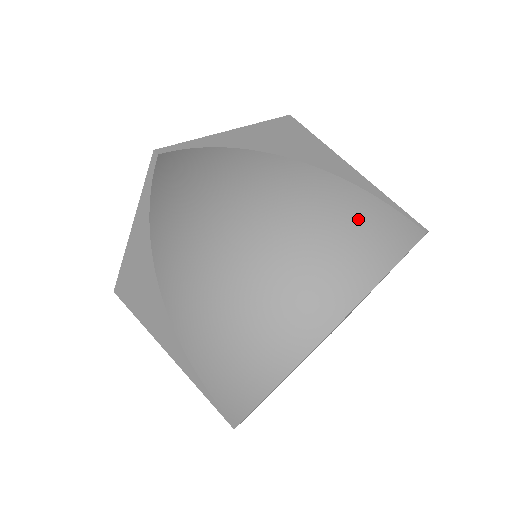
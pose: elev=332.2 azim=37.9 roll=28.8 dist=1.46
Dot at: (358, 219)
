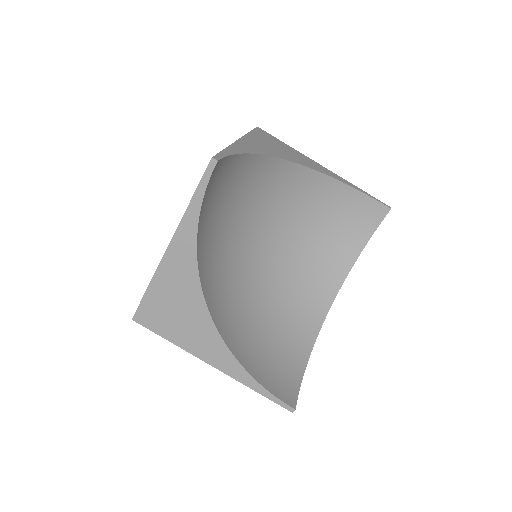
Dot at: (335, 207)
